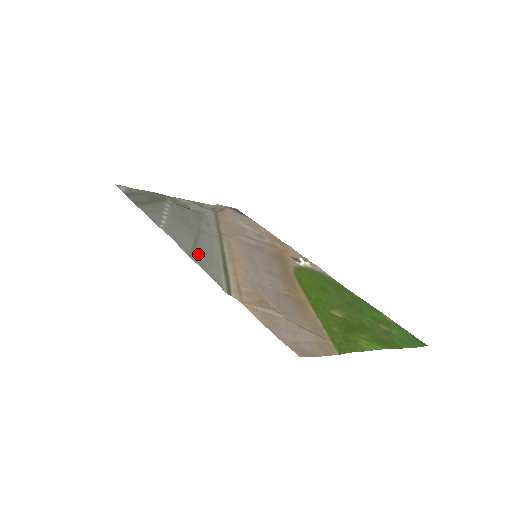
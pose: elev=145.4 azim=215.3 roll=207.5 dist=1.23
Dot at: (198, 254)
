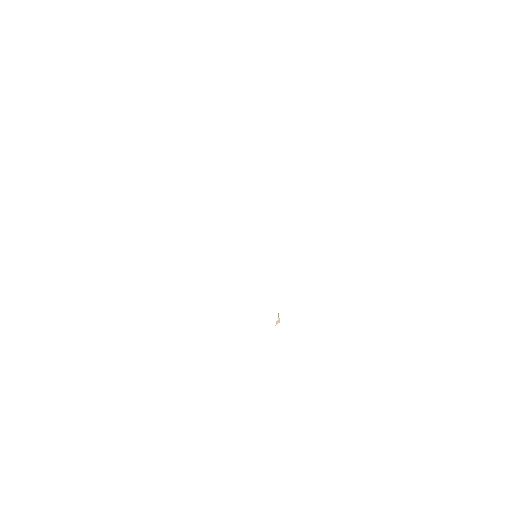
Dot at: occluded
